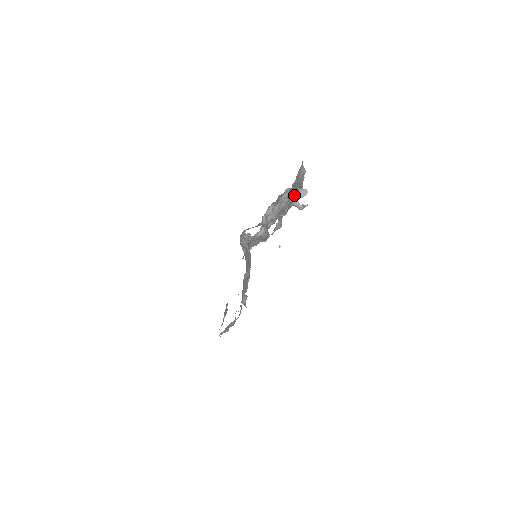
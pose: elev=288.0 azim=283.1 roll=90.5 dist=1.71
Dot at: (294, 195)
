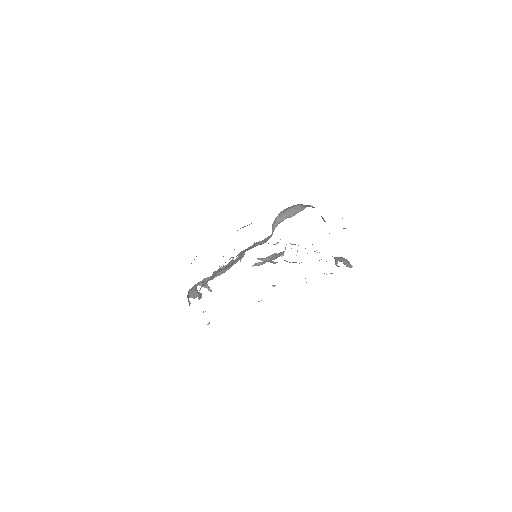
Dot at: occluded
